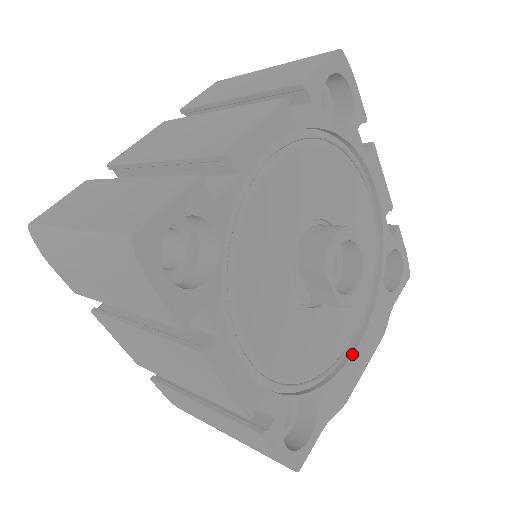
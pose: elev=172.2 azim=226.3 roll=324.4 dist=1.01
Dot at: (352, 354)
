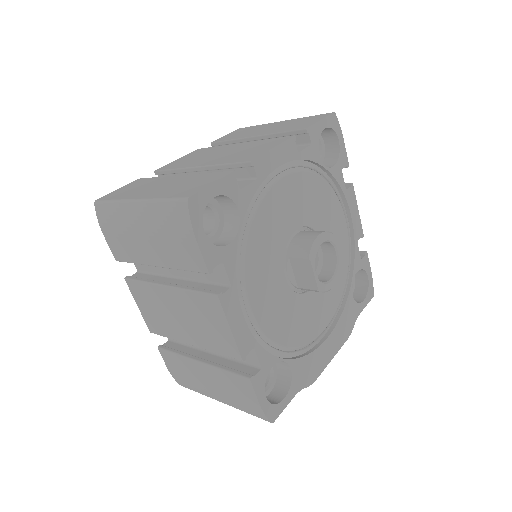
Dot at: (323, 342)
